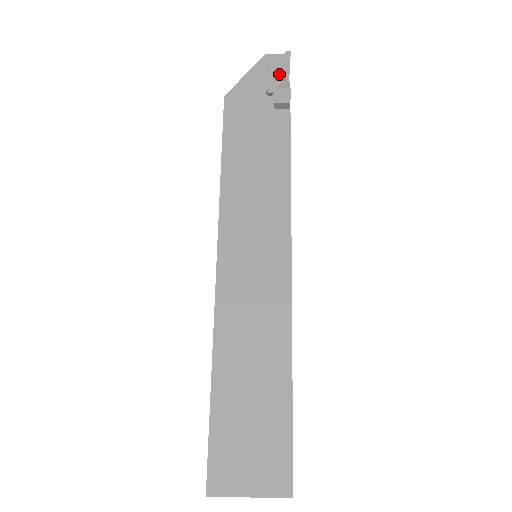
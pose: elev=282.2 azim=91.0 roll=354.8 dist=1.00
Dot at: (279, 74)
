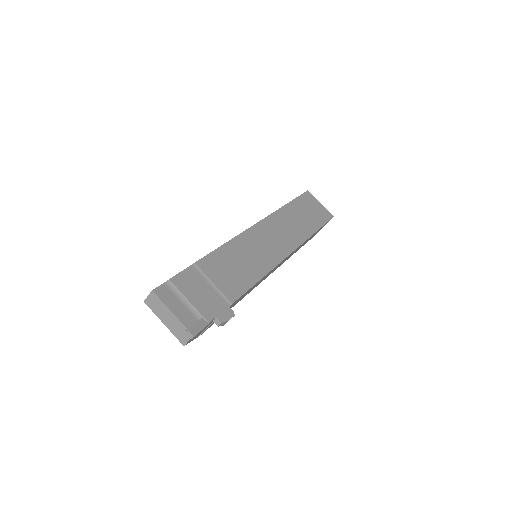
Dot at: occluded
